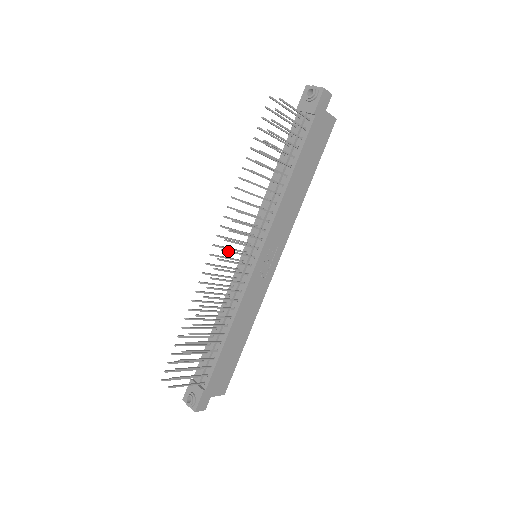
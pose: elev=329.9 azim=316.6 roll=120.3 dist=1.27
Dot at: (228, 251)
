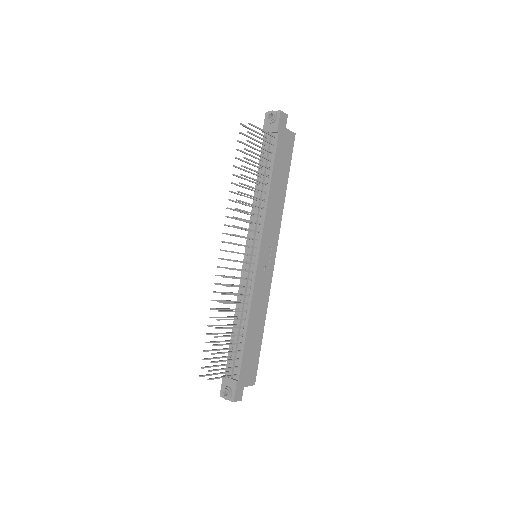
Dot at: (233, 252)
